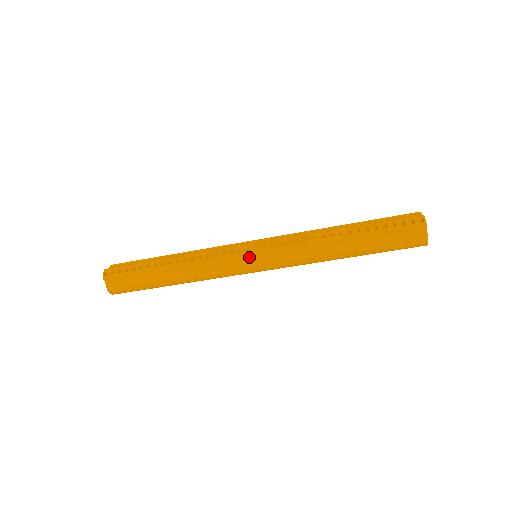
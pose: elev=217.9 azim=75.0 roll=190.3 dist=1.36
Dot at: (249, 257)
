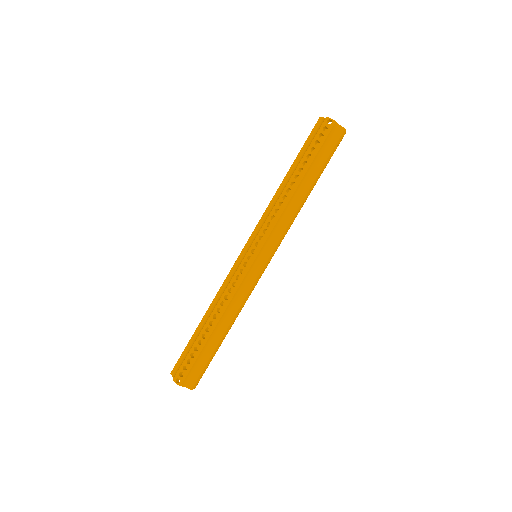
Dot at: (243, 253)
